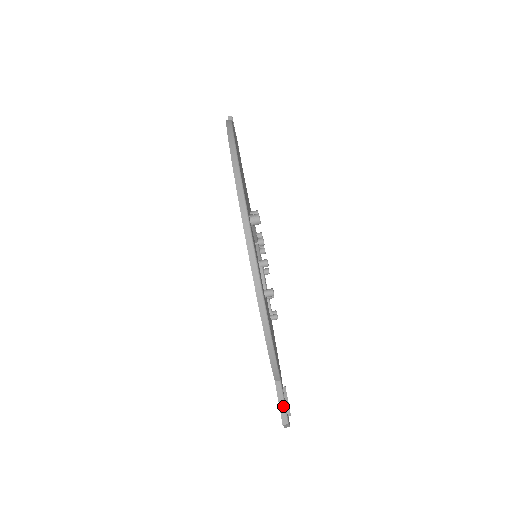
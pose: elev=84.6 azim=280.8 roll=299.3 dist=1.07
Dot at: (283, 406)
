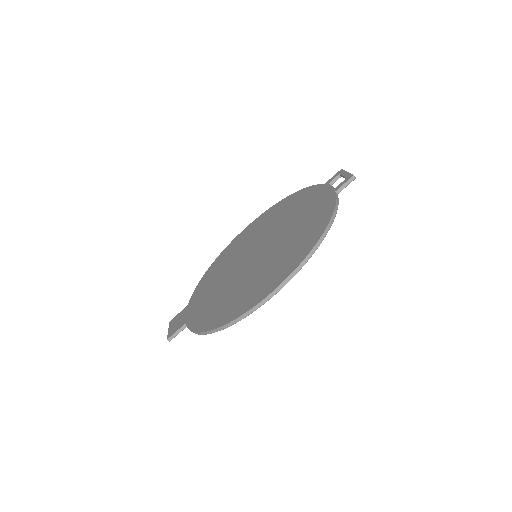
Dot at: (176, 335)
